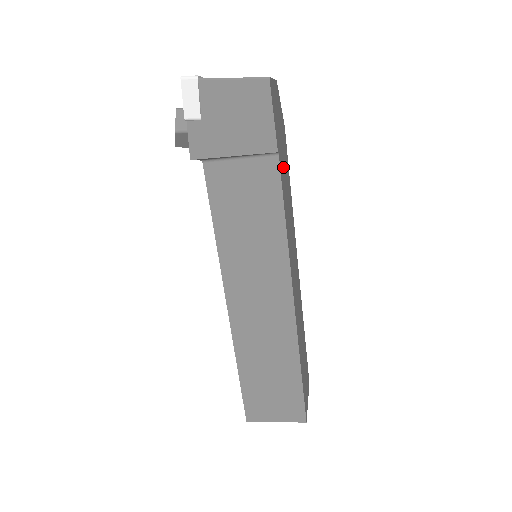
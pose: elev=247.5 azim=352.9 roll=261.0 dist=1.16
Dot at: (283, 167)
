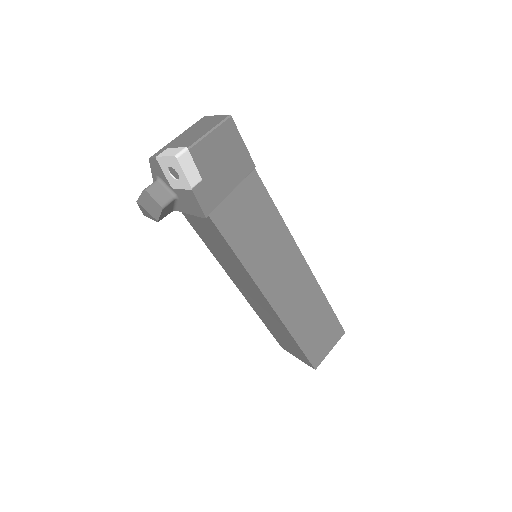
Dot at: occluded
